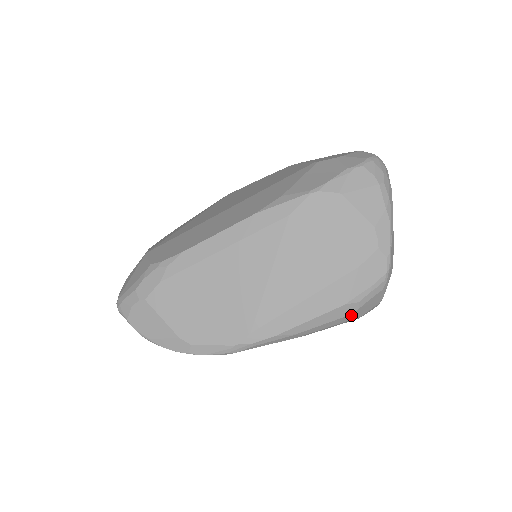
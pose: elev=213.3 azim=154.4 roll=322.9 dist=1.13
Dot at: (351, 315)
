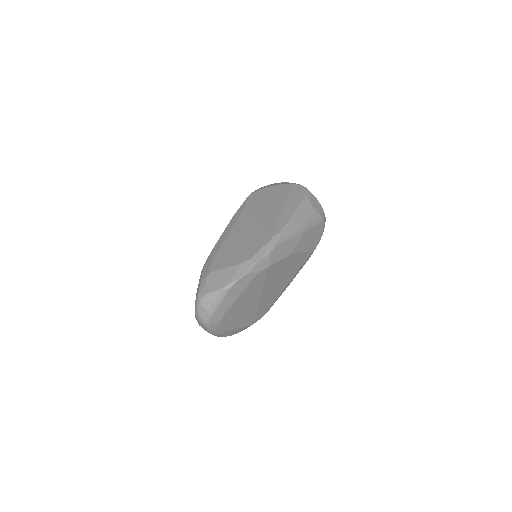
Dot at: (311, 207)
